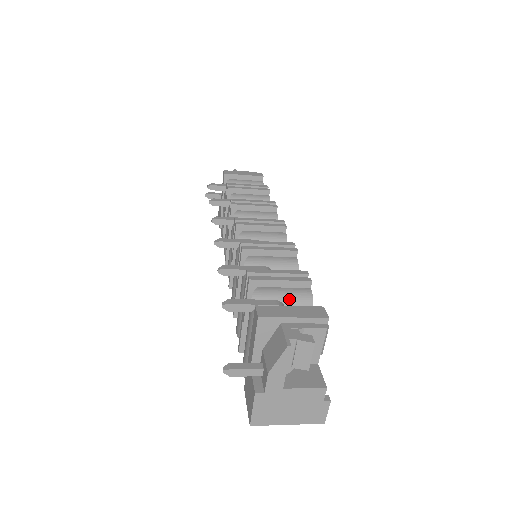
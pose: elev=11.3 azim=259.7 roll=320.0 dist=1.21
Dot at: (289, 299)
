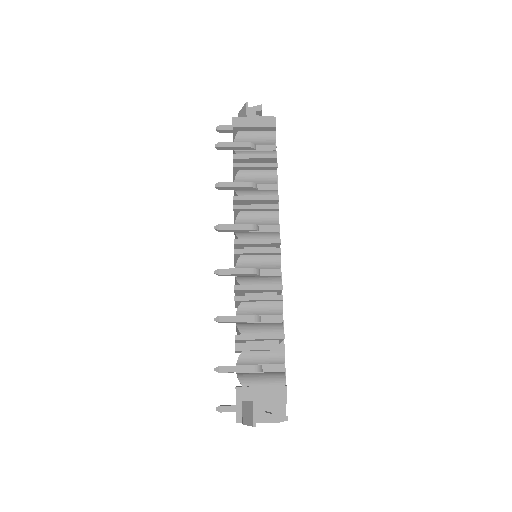
Dot at: (266, 361)
